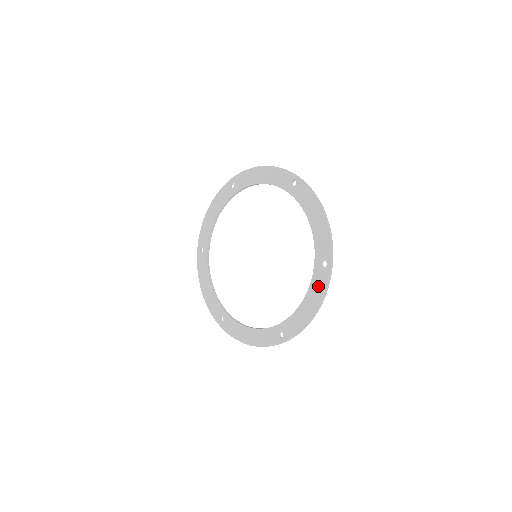
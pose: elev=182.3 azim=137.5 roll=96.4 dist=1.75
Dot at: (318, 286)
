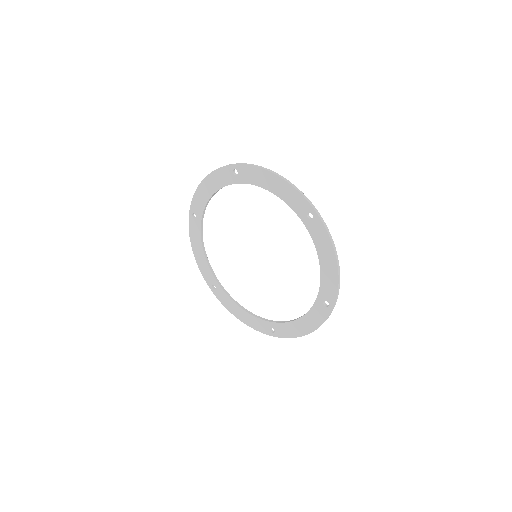
Dot at: (320, 238)
